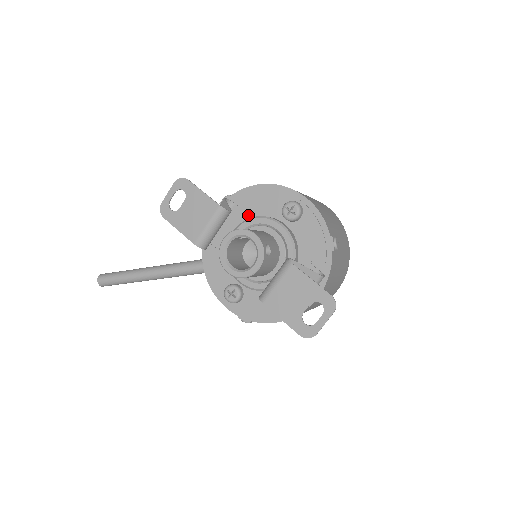
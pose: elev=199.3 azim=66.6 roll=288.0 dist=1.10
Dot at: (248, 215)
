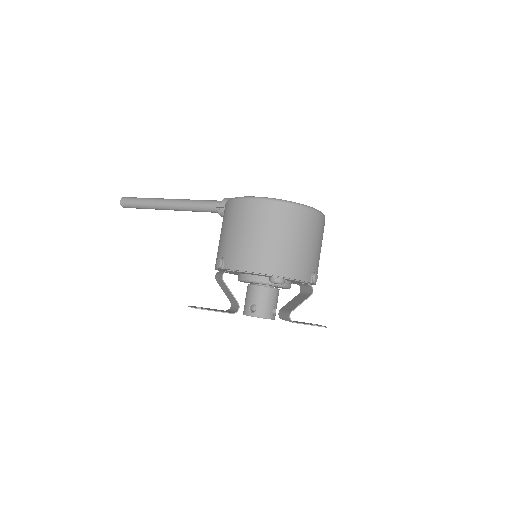
Dot at: (244, 274)
